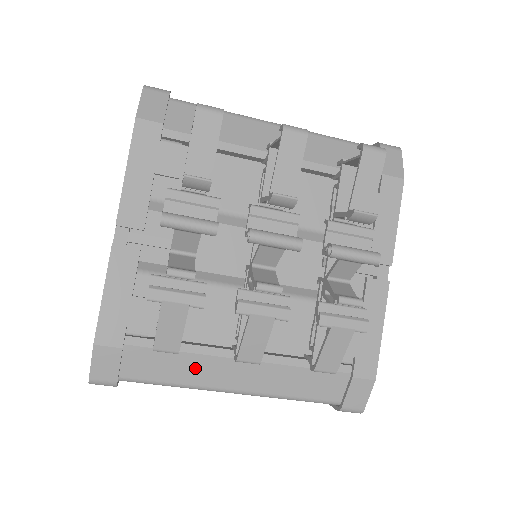
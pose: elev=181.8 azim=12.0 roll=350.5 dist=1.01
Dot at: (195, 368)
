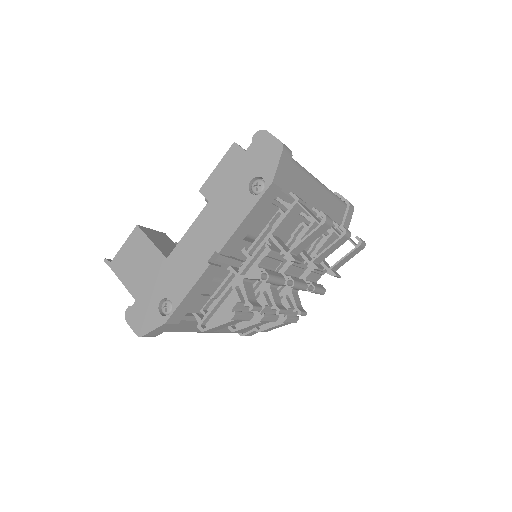
Dot at: occluded
